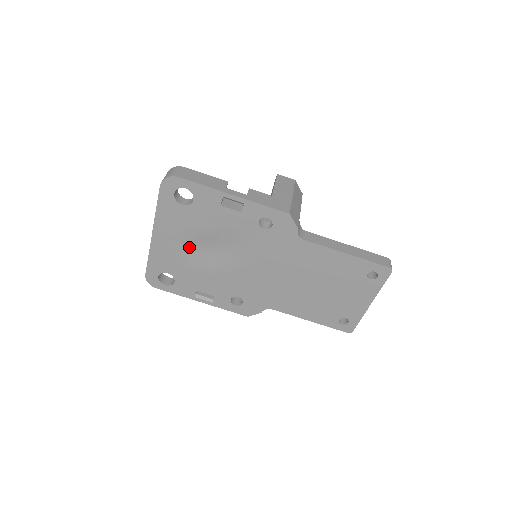
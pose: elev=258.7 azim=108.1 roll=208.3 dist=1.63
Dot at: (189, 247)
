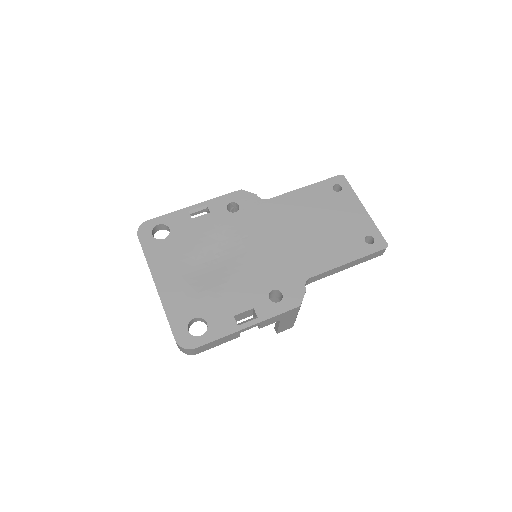
Dot at: (194, 274)
